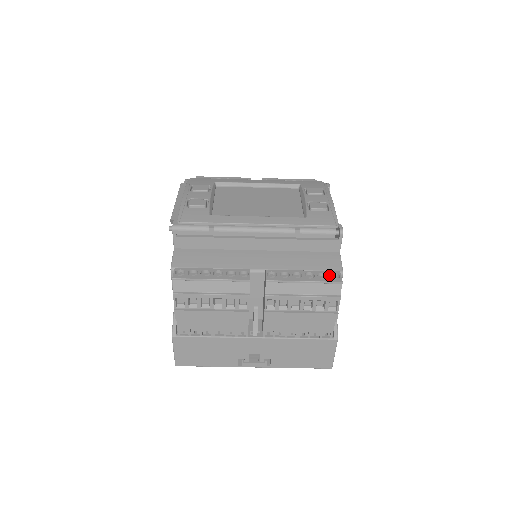
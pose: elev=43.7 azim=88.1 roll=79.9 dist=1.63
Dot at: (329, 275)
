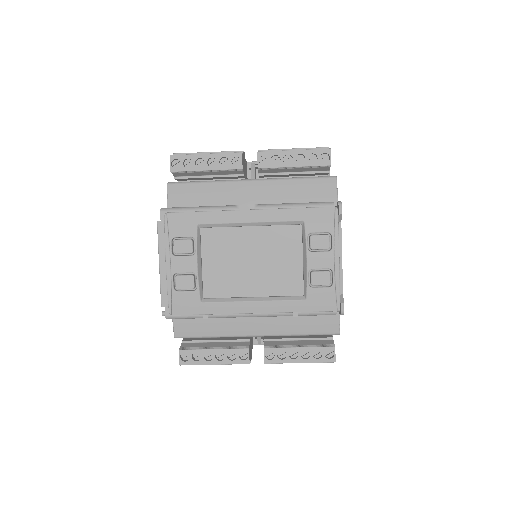
Dot at: (324, 353)
